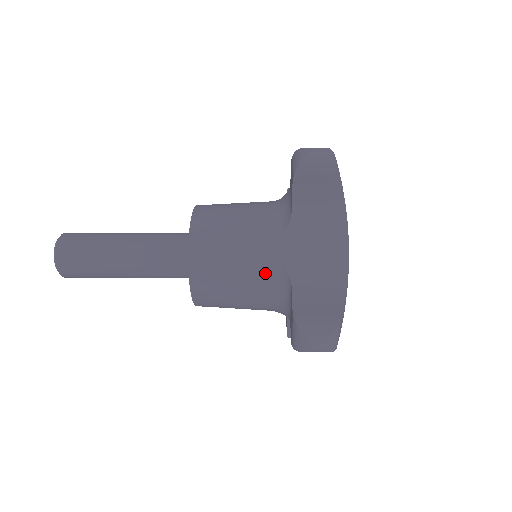
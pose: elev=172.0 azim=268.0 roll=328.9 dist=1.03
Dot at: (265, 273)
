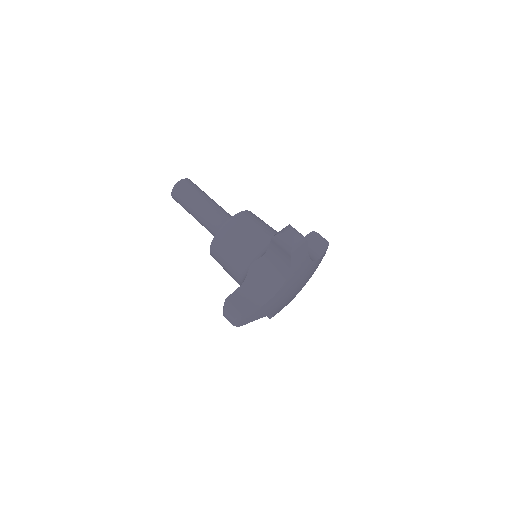
Dot at: occluded
